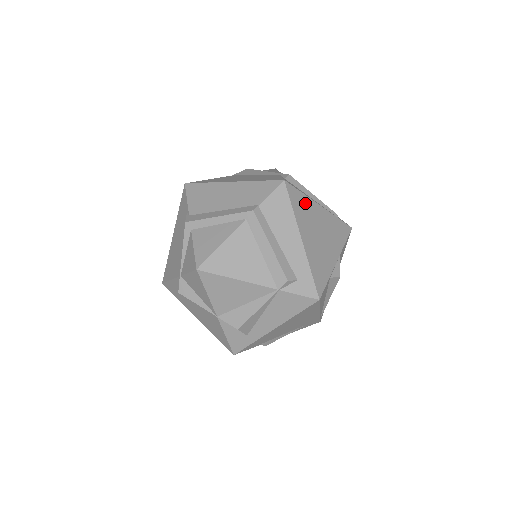
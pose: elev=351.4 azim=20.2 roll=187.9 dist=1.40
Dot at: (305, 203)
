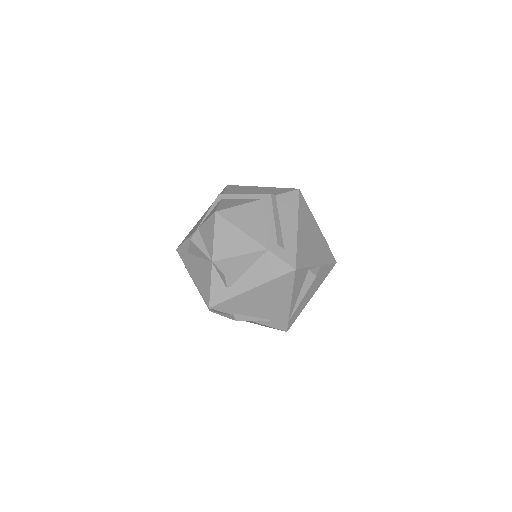
Dot at: (308, 214)
